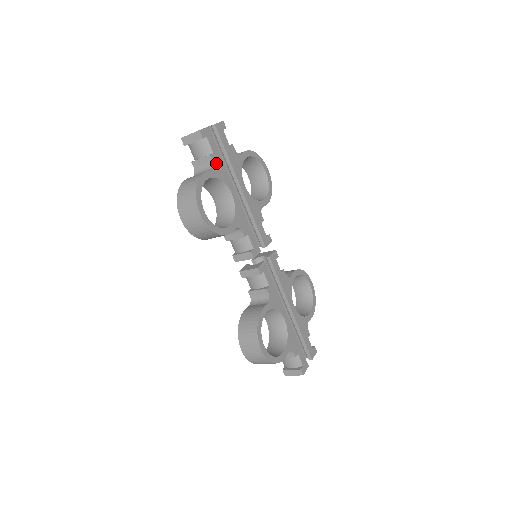
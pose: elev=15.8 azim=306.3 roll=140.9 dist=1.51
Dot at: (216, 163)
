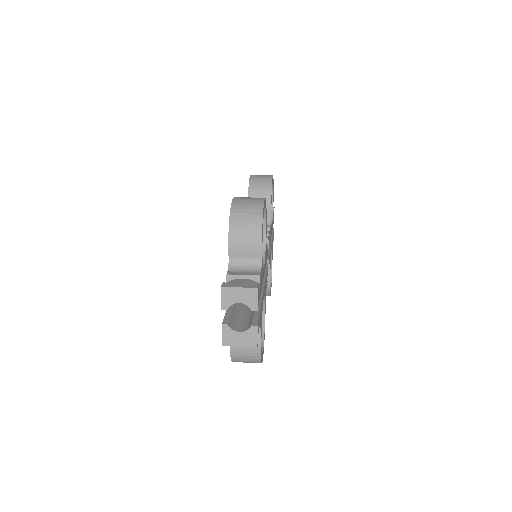
Dot at: (260, 320)
